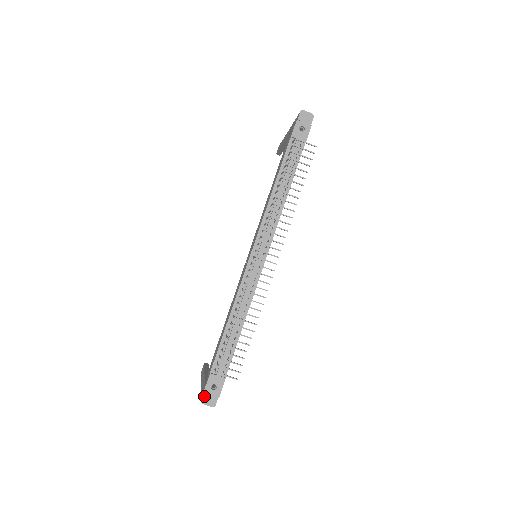
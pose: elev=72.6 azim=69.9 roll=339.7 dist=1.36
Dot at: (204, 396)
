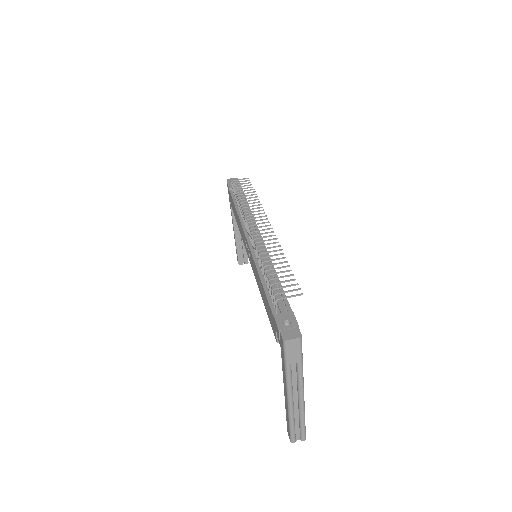
Dot at: (282, 334)
